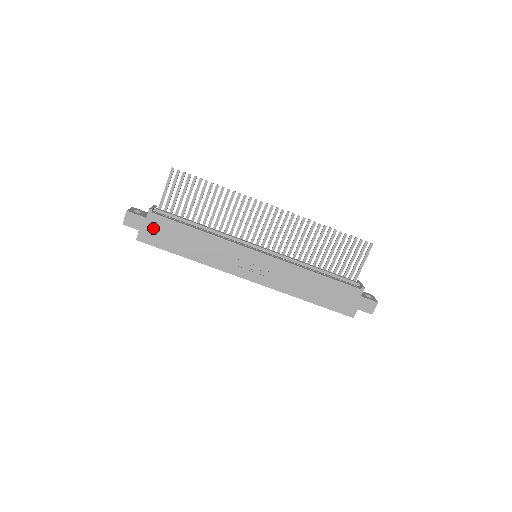
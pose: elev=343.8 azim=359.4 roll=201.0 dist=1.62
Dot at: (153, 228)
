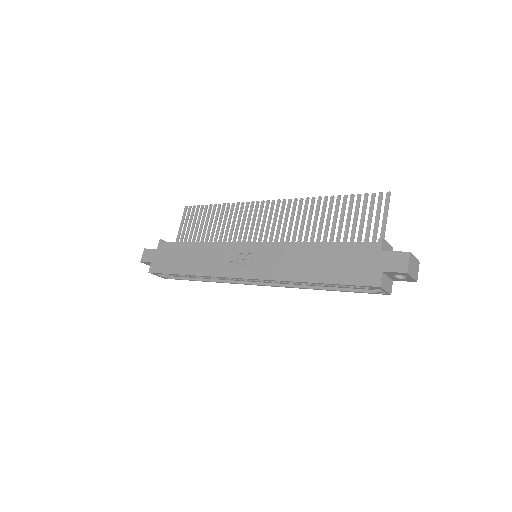
Dot at: (161, 256)
